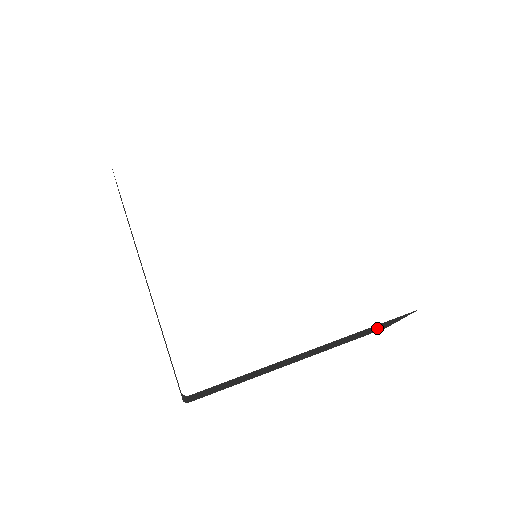
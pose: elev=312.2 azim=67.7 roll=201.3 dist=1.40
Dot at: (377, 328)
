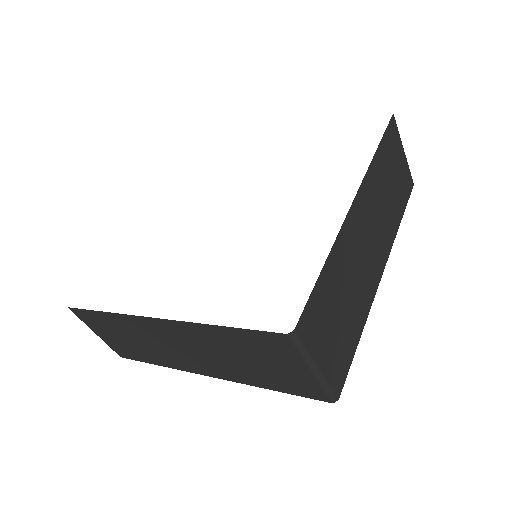
Dot at: (396, 172)
